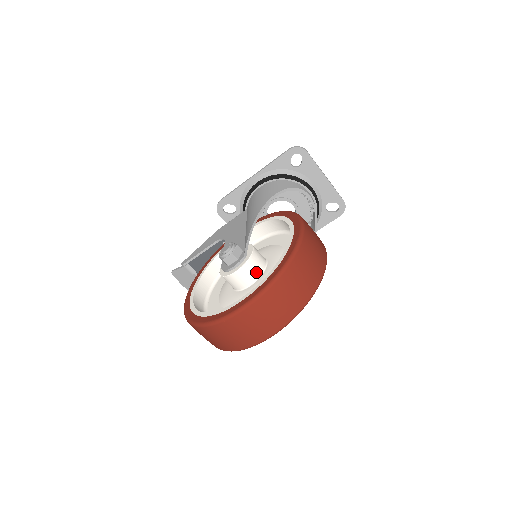
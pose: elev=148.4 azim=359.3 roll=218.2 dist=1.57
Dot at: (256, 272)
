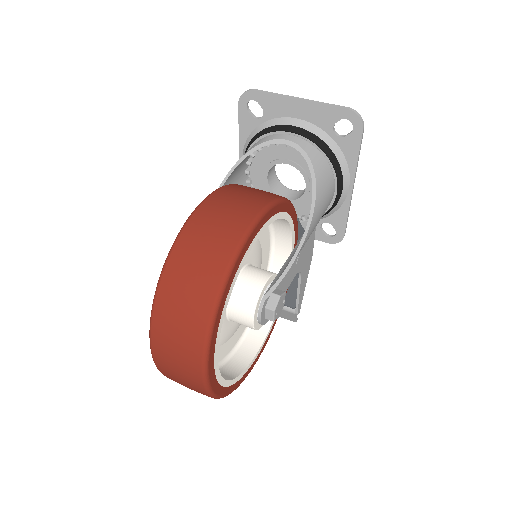
Dot at: occluded
